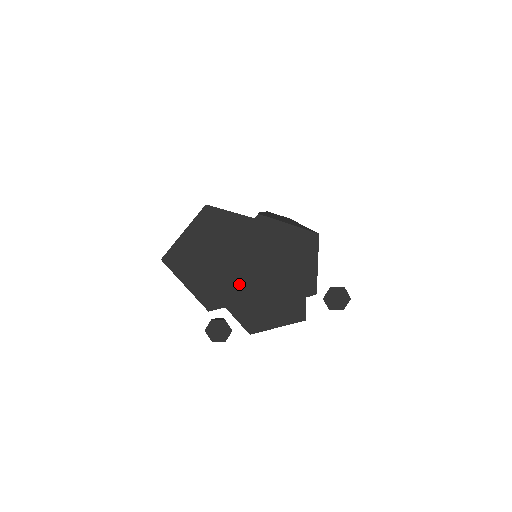
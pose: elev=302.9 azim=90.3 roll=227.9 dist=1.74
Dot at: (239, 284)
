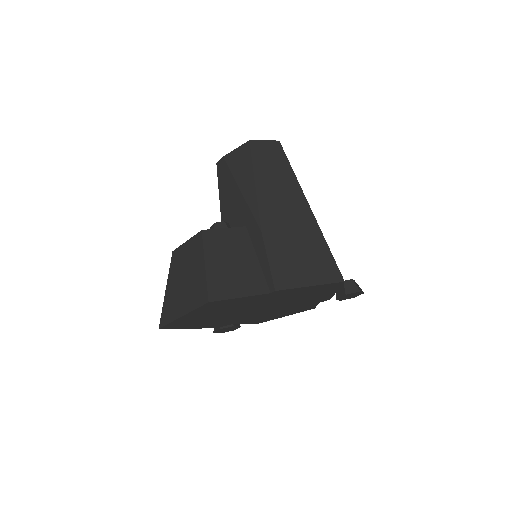
Dot at: (249, 315)
